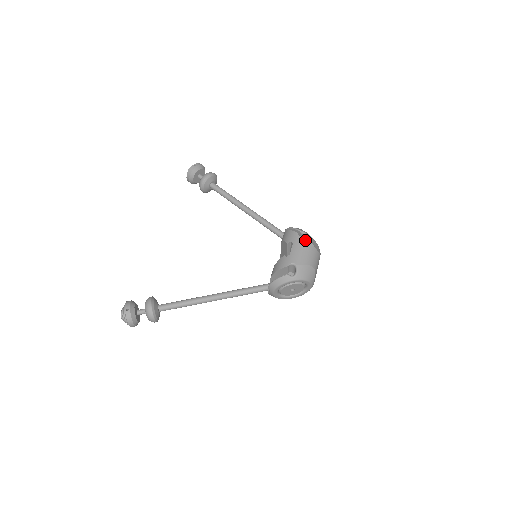
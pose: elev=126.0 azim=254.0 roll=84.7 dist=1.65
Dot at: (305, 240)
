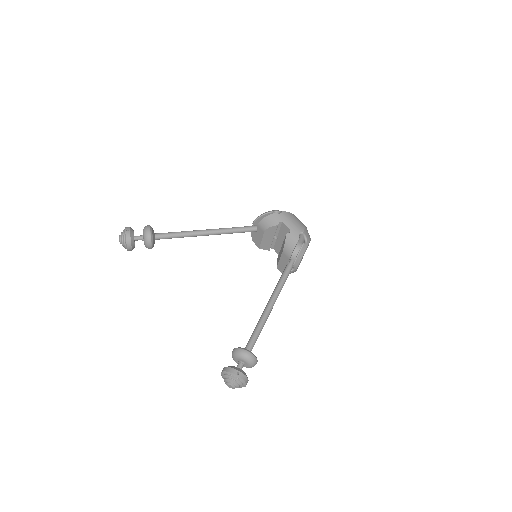
Dot at: (286, 213)
